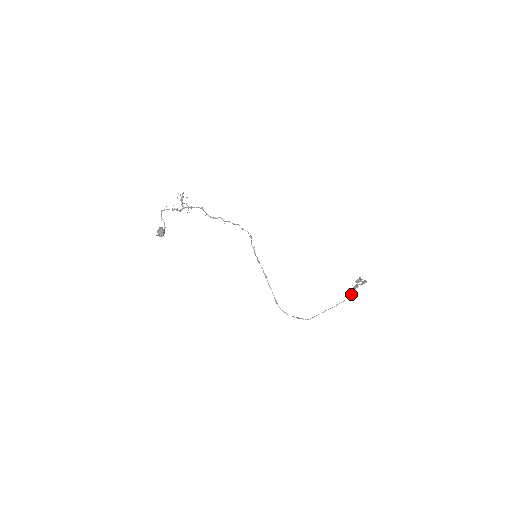
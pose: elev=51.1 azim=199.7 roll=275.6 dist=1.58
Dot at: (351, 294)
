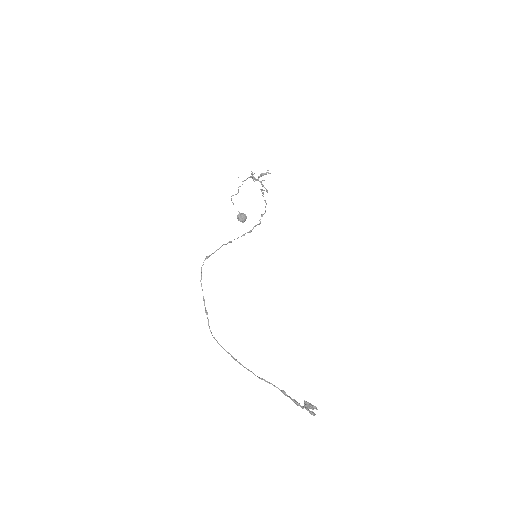
Dot at: occluded
